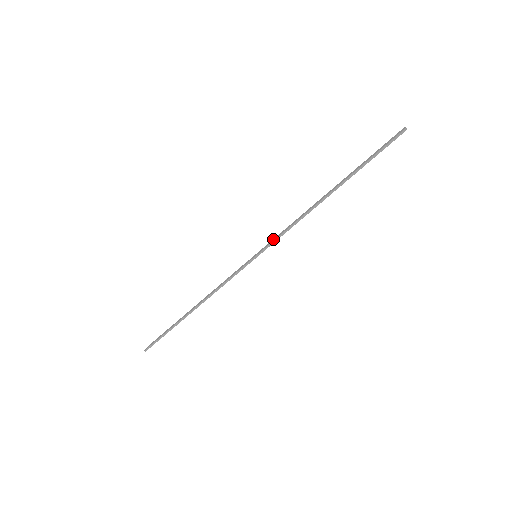
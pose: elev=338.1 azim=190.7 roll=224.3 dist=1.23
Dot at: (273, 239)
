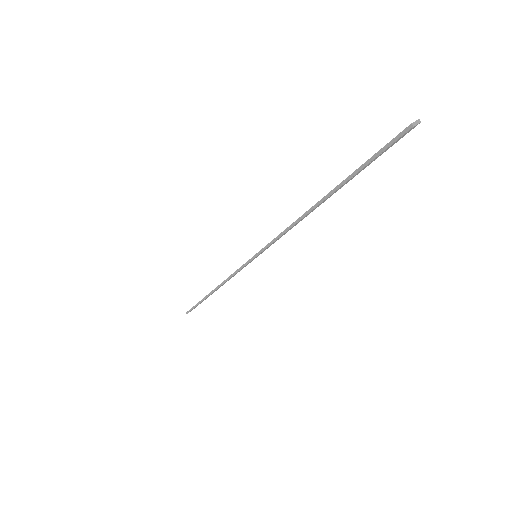
Dot at: occluded
